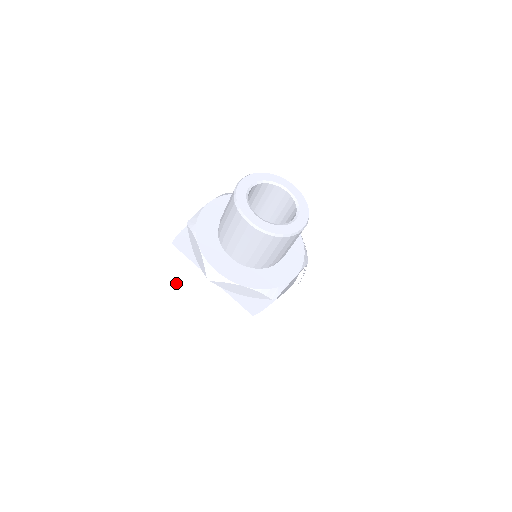
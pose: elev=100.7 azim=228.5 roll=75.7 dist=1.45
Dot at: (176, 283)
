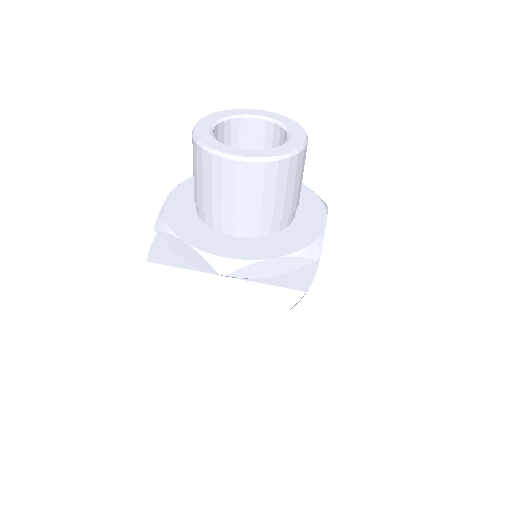
Dot at: (181, 309)
